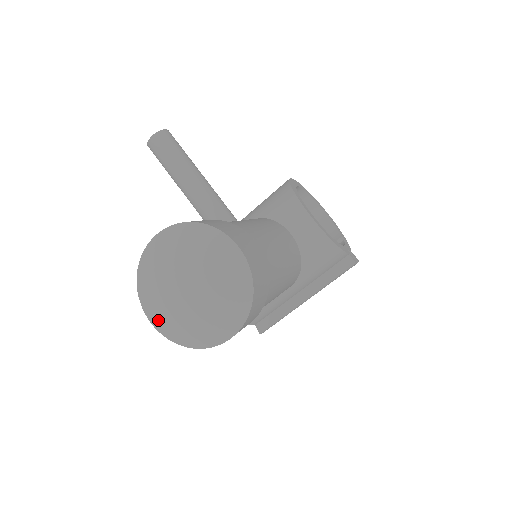
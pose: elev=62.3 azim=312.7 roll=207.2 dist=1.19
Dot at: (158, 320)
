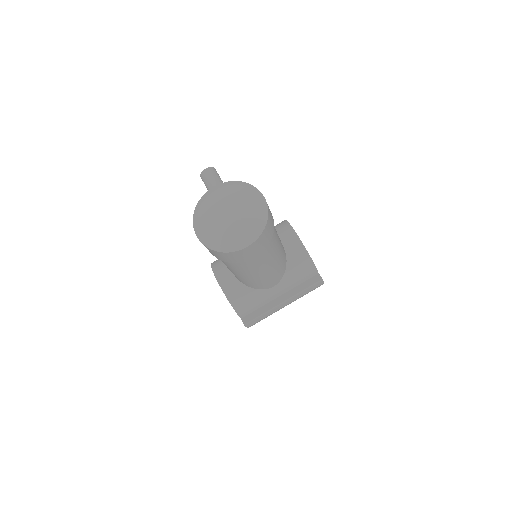
Dot at: (203, 232)
